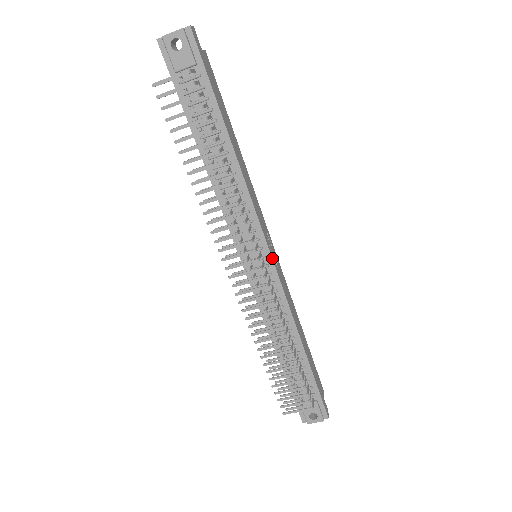
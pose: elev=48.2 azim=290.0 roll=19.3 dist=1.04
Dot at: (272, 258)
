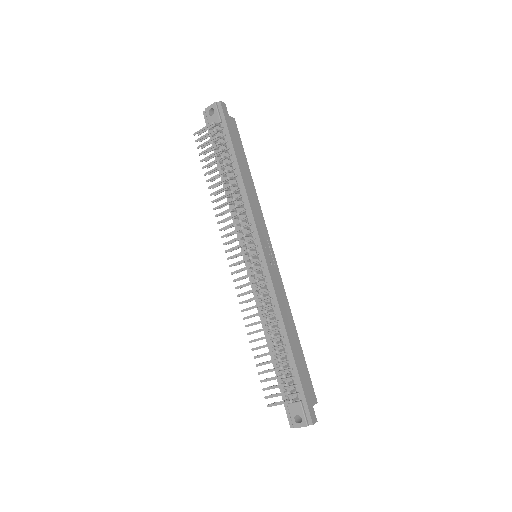
Dot at: (264, 254)
